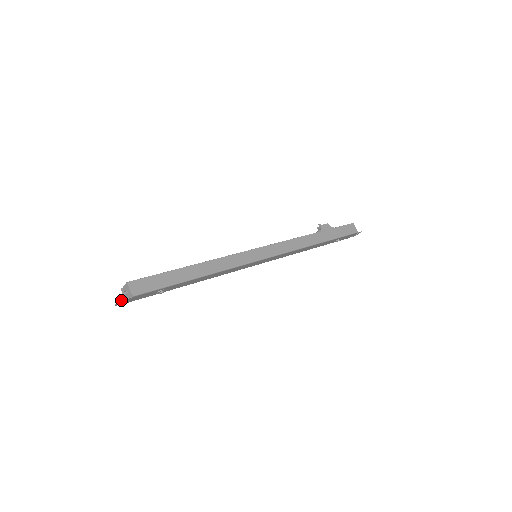
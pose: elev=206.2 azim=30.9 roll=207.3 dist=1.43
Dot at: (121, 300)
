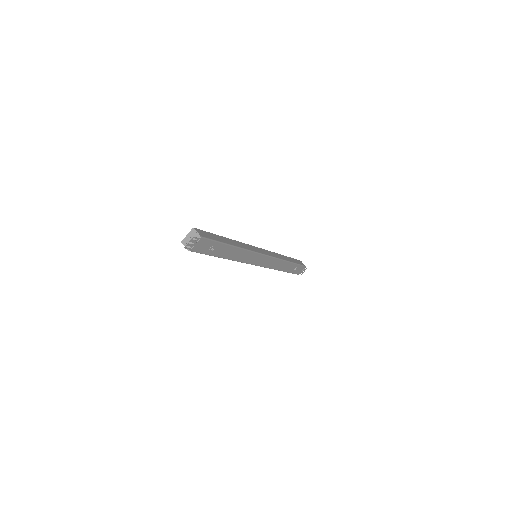
Dot at: (194, 237)
